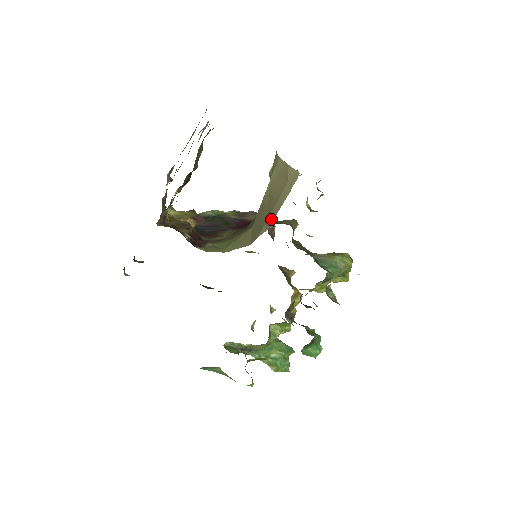
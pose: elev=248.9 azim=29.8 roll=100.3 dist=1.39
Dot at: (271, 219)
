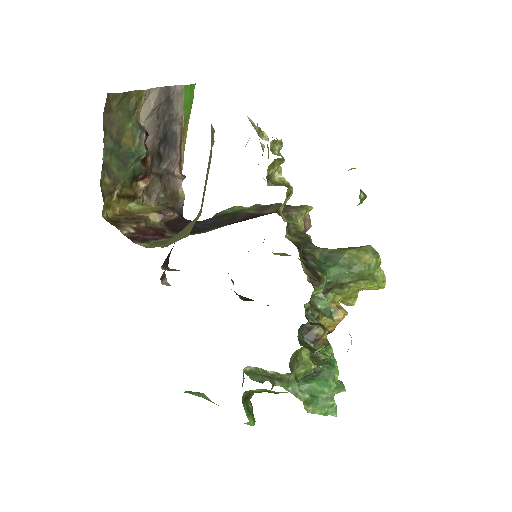
Dot at: (203, 200)
